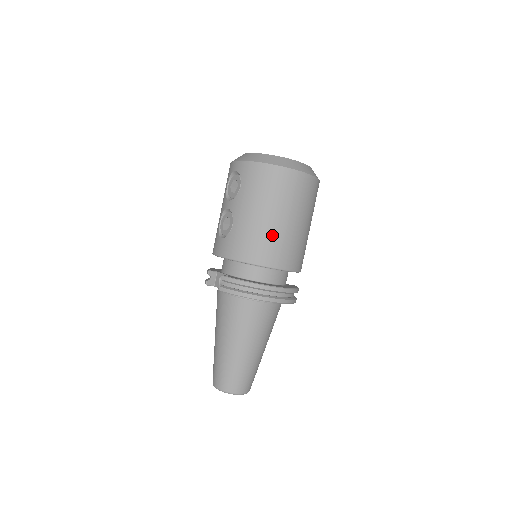
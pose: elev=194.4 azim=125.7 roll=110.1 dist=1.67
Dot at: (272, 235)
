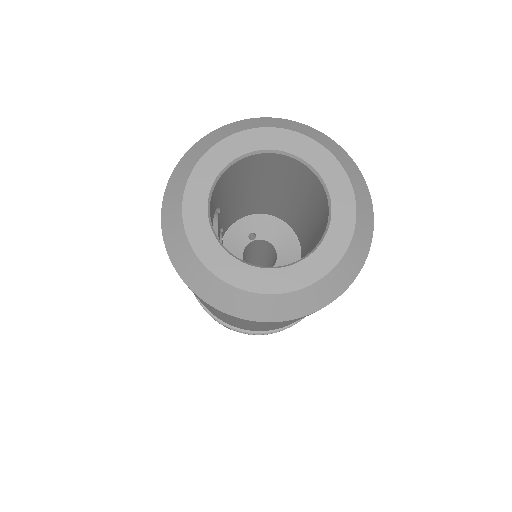
Dot at: occluded
